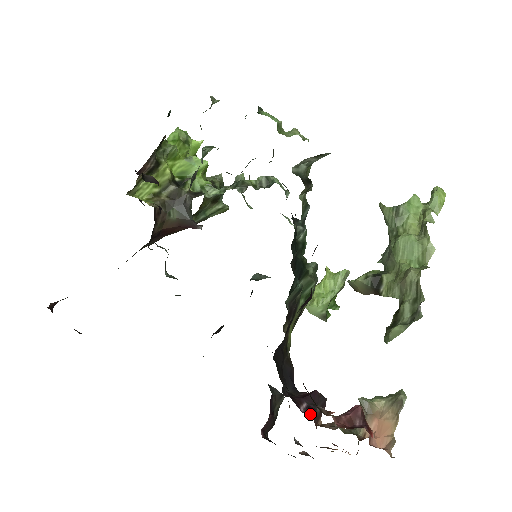
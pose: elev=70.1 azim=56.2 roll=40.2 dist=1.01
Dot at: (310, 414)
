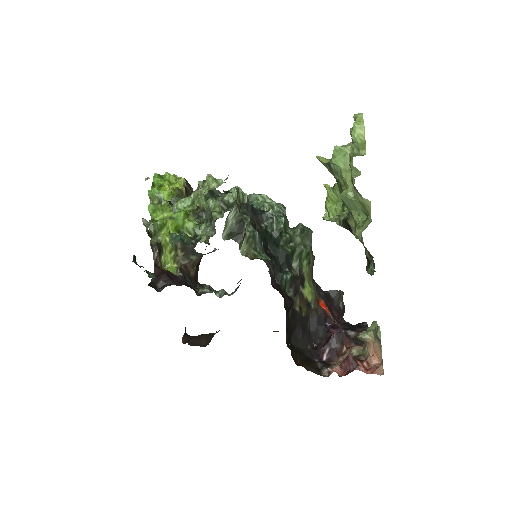
Dot at: (331, 357)
